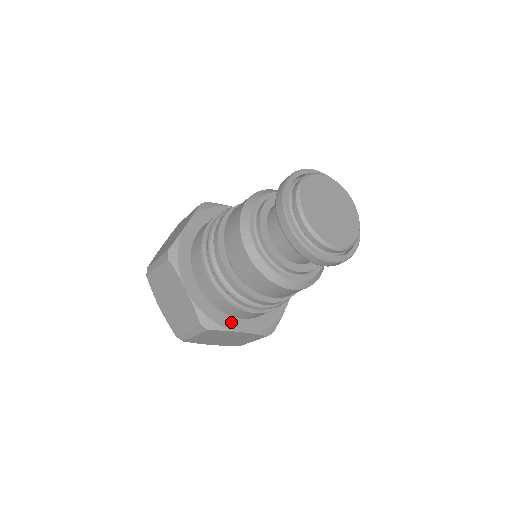
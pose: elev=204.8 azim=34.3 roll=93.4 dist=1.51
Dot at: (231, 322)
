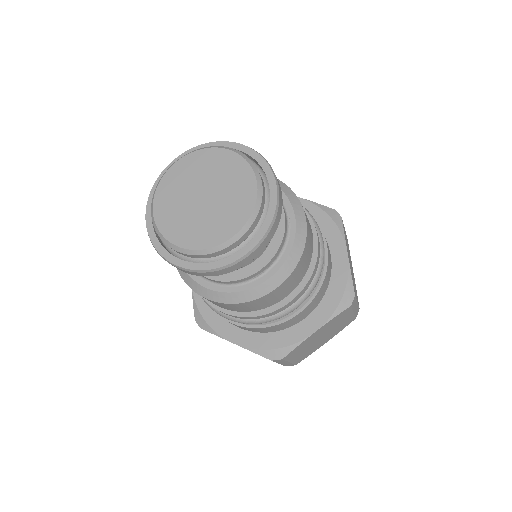
Dot at: (225, 328)
